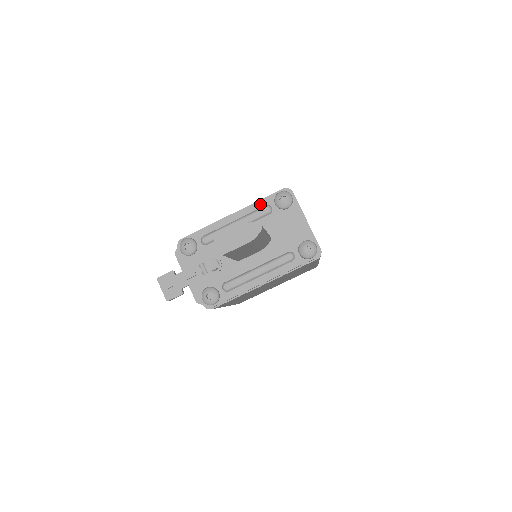
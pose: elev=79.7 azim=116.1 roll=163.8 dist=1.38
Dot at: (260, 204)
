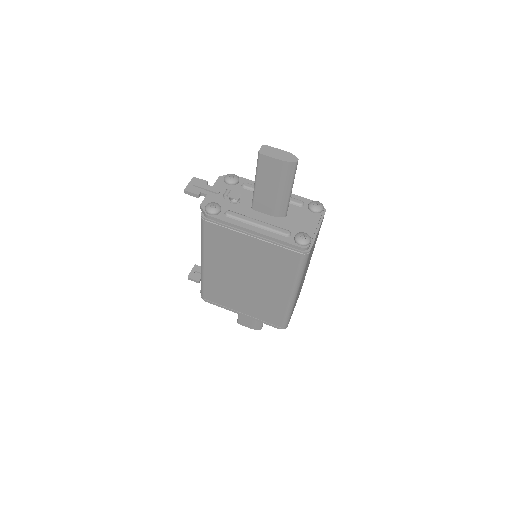
Dot at: (299, 198)
